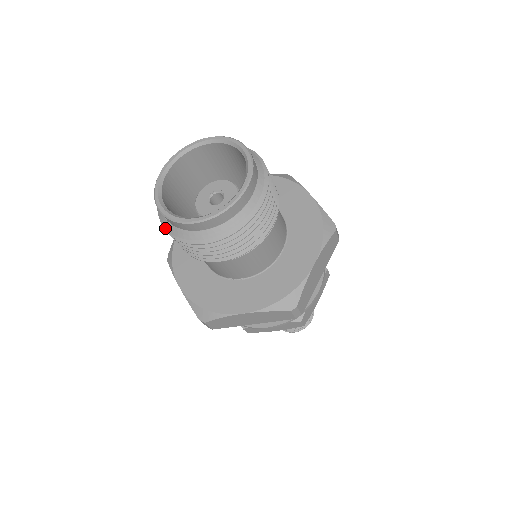
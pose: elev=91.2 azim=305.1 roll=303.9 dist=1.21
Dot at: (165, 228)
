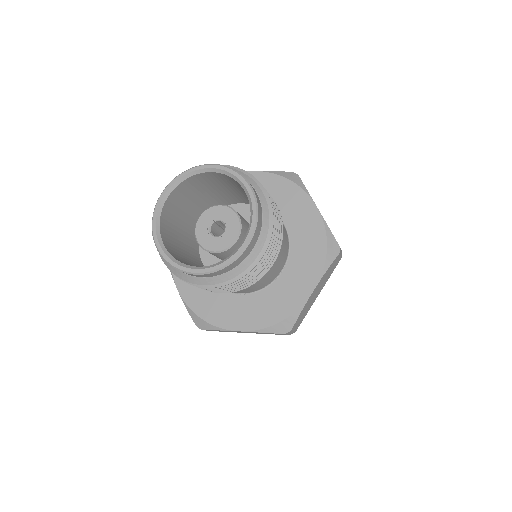
Dot at: (163, 261)
